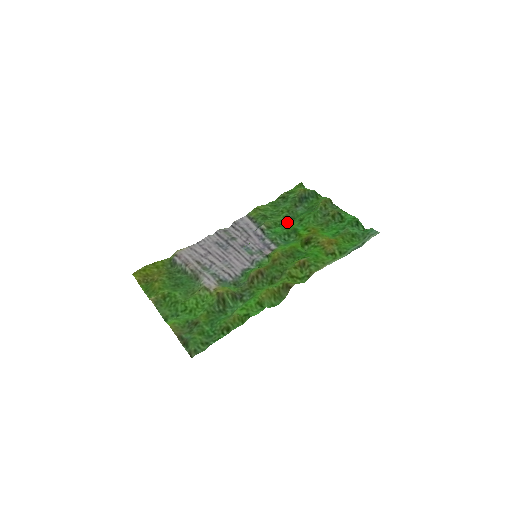
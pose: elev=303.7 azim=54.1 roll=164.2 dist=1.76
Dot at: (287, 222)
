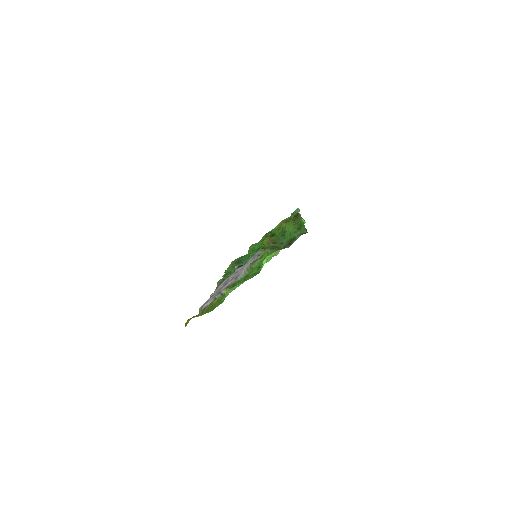
Dot at: occluded
